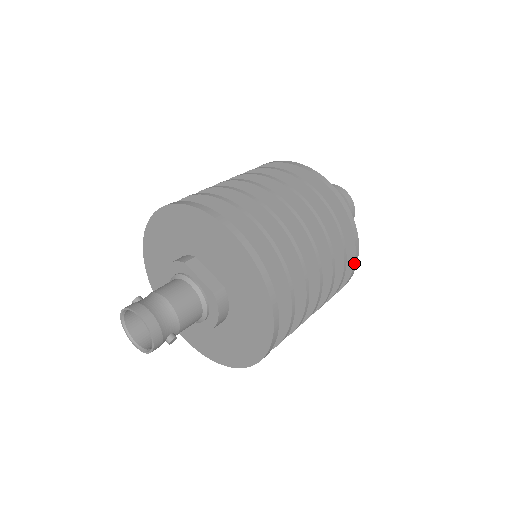
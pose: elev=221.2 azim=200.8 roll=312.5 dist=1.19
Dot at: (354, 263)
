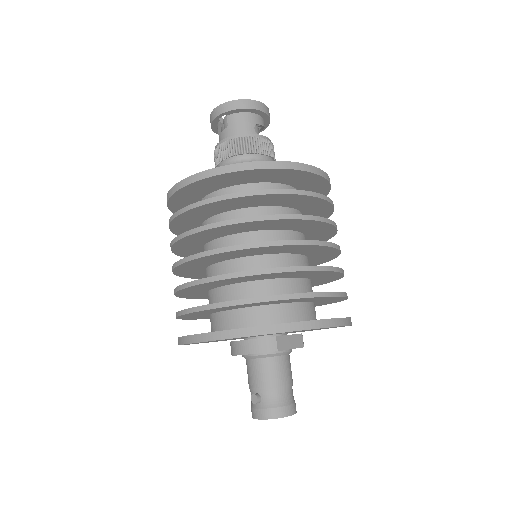
Dot at: occluded
